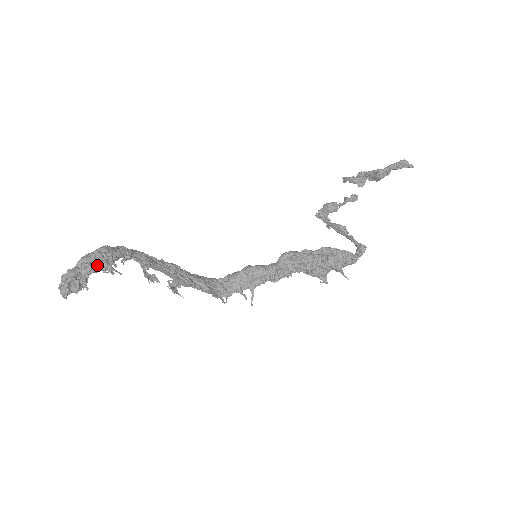
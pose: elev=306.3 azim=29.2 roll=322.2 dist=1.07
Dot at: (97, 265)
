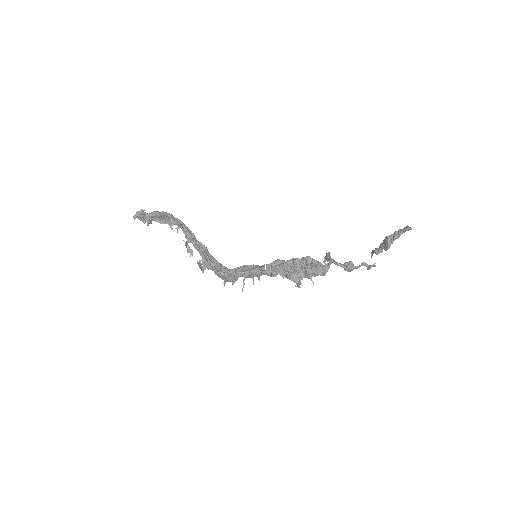
Dot at: (157, 212)
